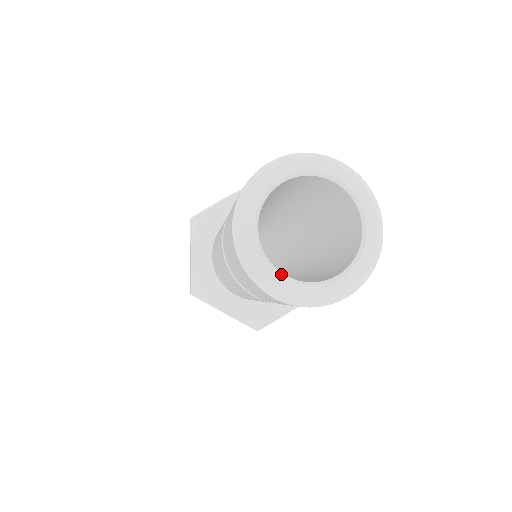
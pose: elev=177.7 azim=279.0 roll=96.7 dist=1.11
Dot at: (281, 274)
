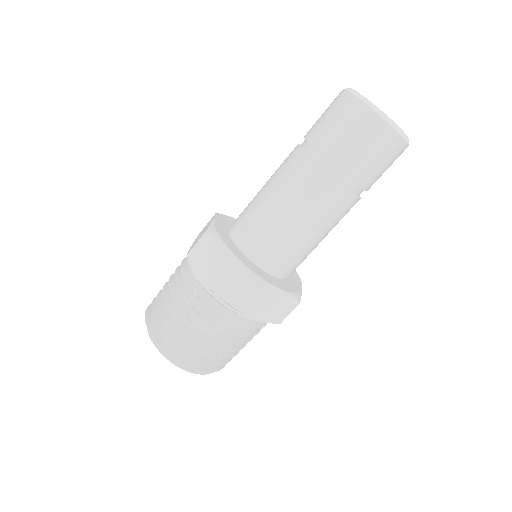
Dot at: occluded
